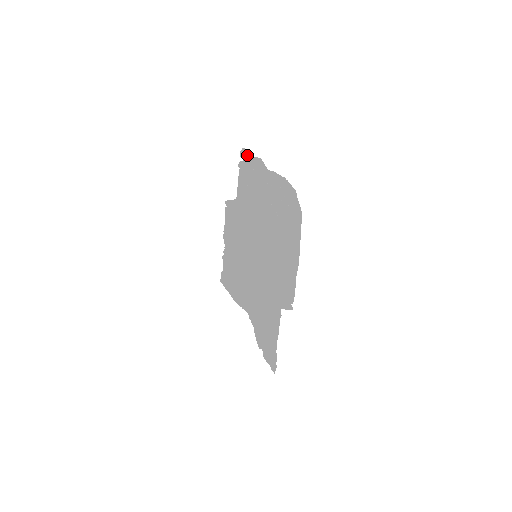
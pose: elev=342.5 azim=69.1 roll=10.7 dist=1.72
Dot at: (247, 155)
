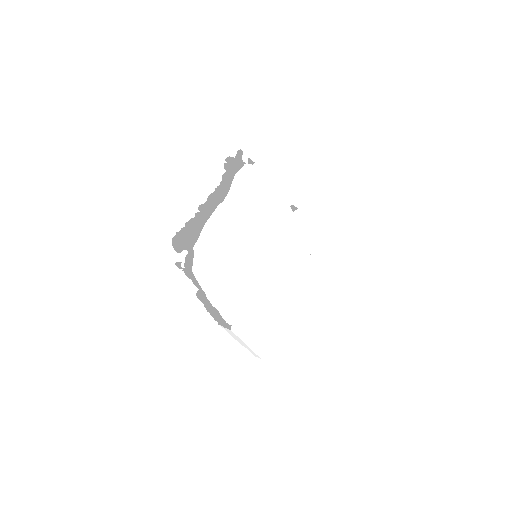
Dot at: (225, 168)
